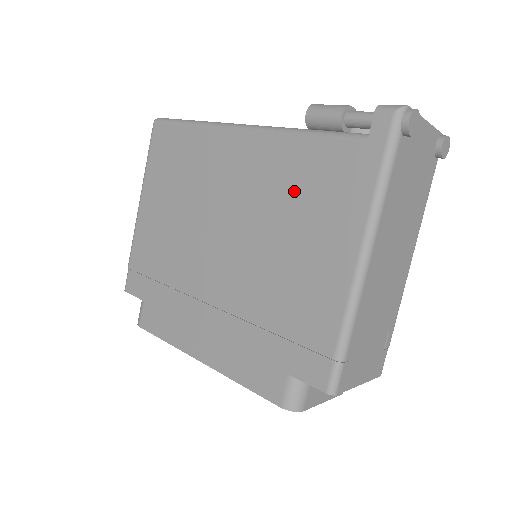
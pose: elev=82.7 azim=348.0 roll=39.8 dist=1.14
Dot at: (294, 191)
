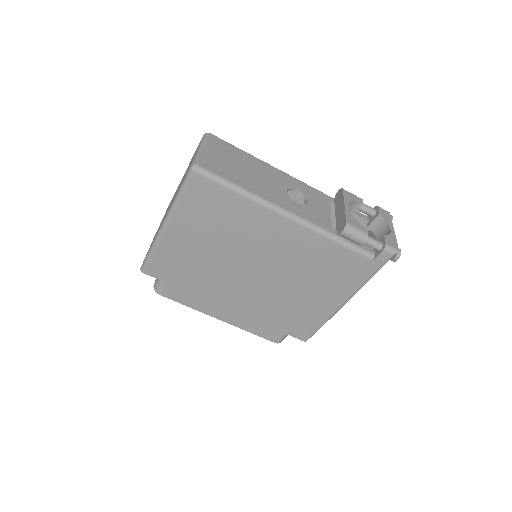
Dot at: (318, 266)
